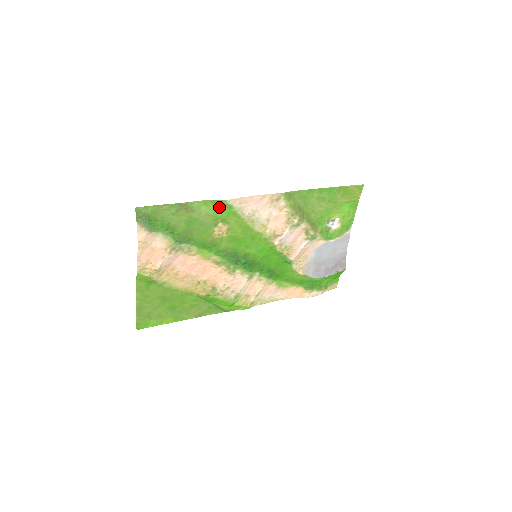
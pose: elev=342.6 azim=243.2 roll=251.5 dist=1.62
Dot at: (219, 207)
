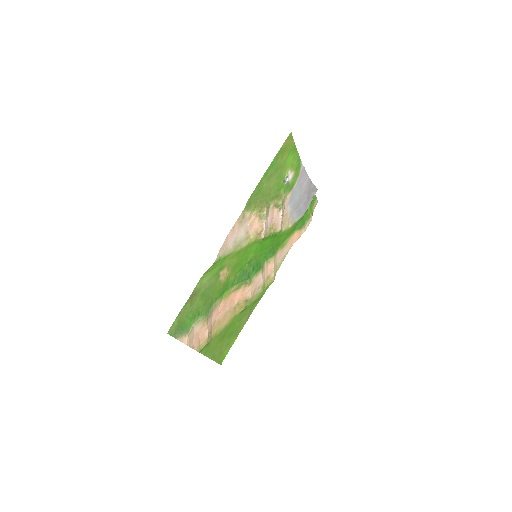
Dot at: (212, 268)
